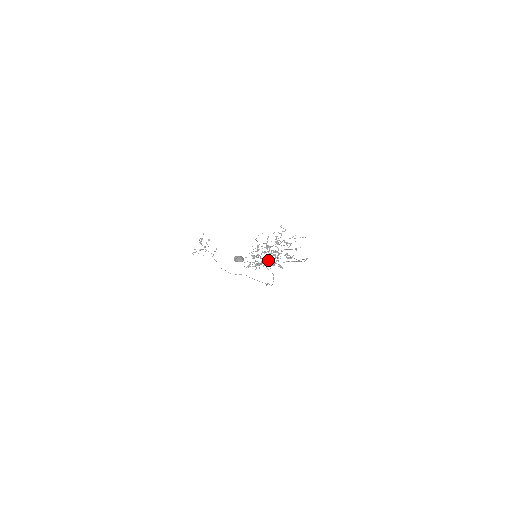
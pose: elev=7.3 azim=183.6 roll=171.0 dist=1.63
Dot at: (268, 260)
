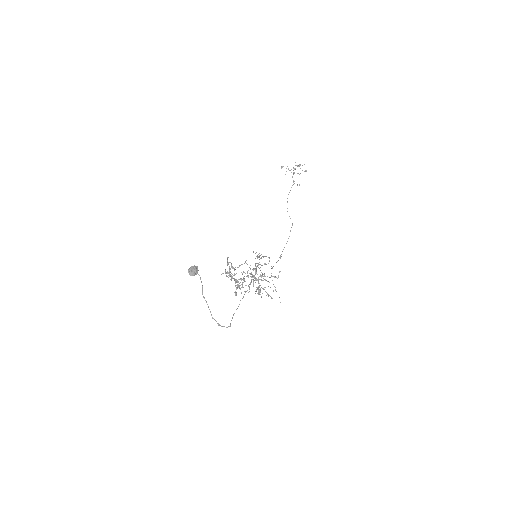
Dot at: (239, 279)
